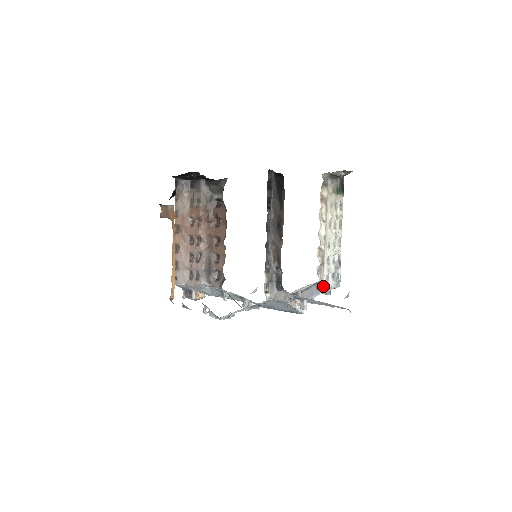
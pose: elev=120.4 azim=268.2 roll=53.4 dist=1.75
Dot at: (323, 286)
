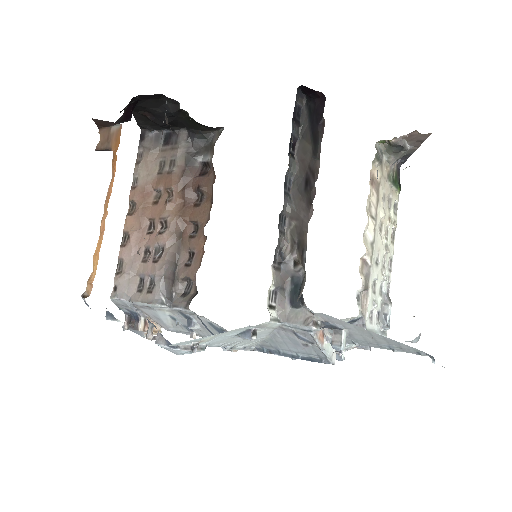
Dot at: (364, 327)
